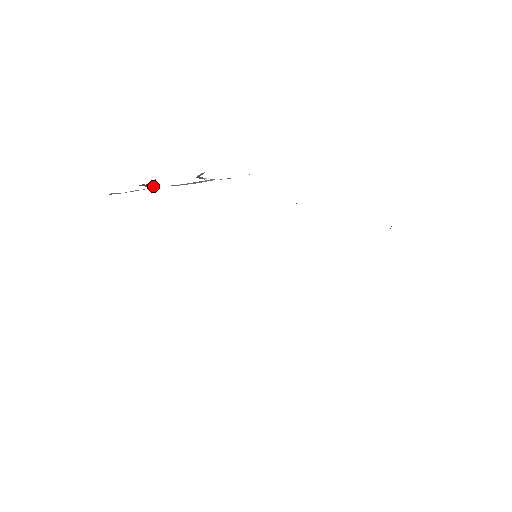
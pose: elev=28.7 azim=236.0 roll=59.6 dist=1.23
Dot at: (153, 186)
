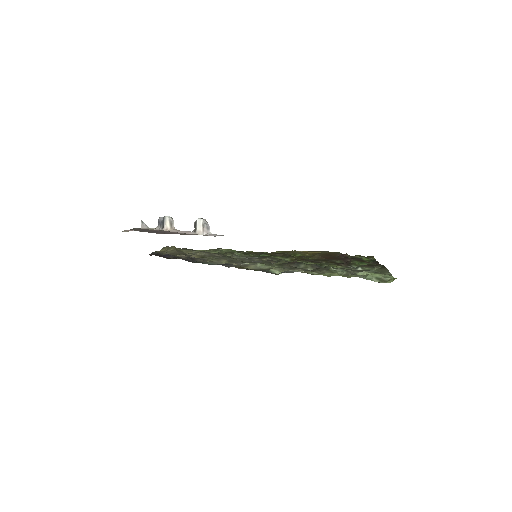
Dot at: occluded
